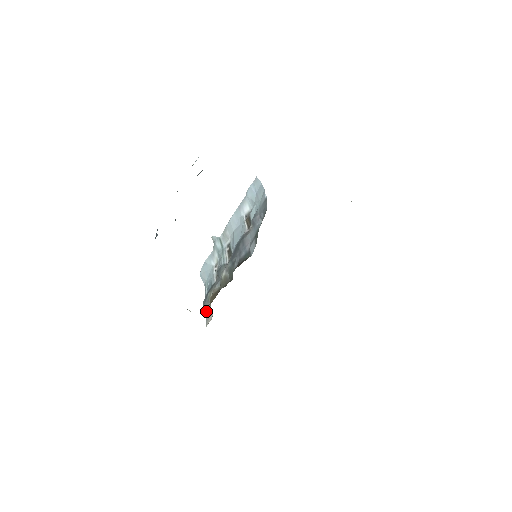
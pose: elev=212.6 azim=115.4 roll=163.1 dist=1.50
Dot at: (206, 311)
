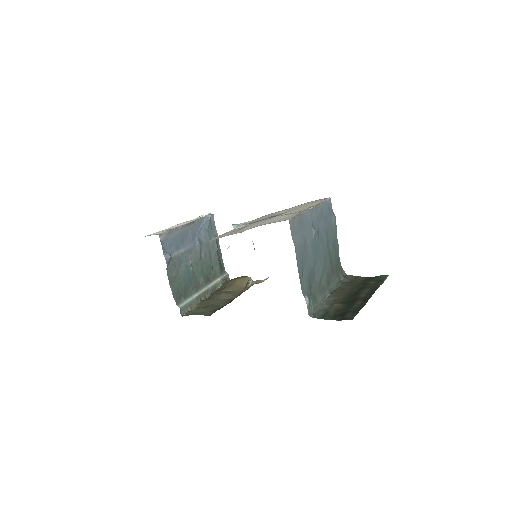
Dot at: occluded
